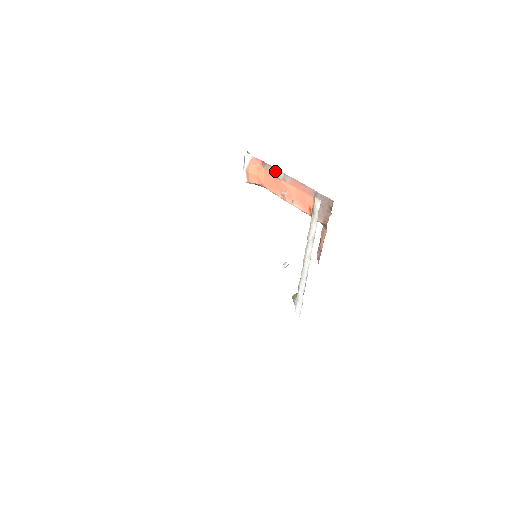
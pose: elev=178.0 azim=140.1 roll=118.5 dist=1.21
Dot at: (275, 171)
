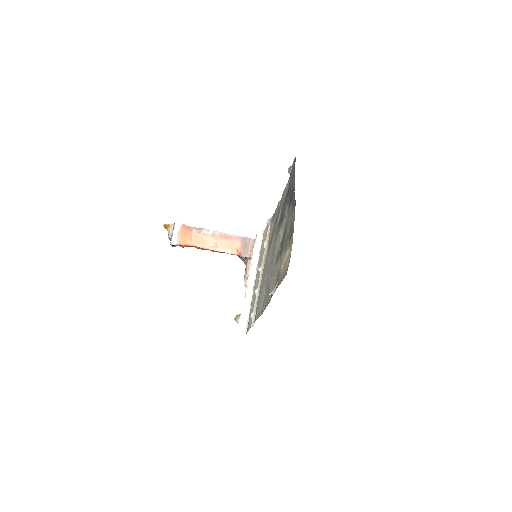
Dot at: (205, 230)
